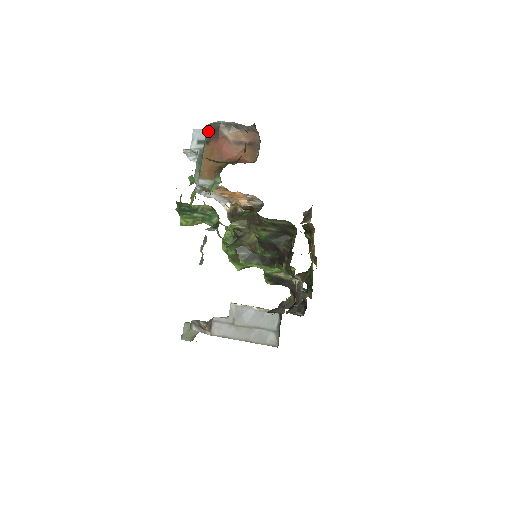
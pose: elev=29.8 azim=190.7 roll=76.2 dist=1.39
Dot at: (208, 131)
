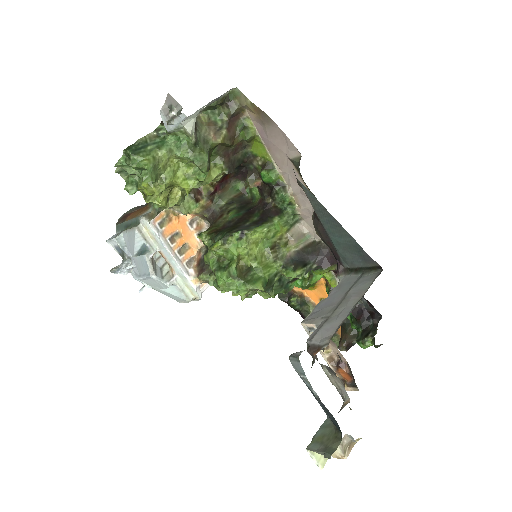
Dot at: (119, 223)
